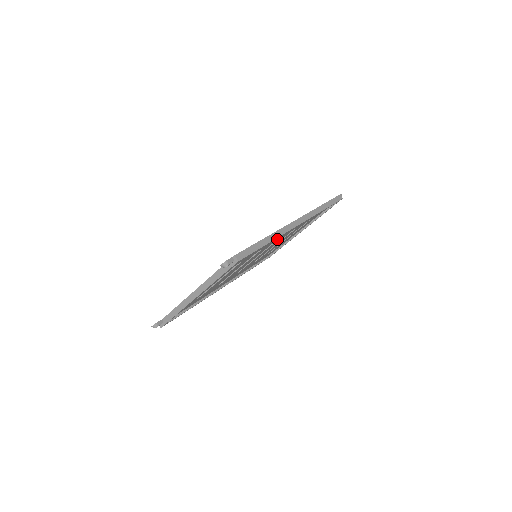
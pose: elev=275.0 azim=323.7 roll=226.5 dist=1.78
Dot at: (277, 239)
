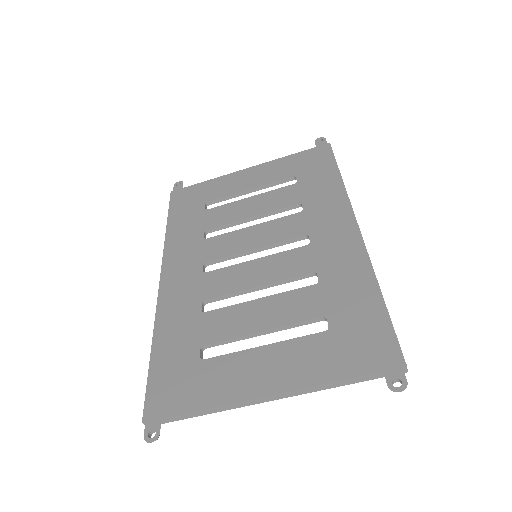
Dot at: (315, 246)
